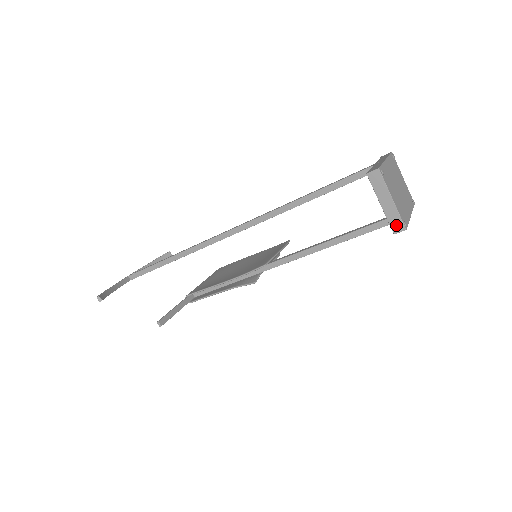
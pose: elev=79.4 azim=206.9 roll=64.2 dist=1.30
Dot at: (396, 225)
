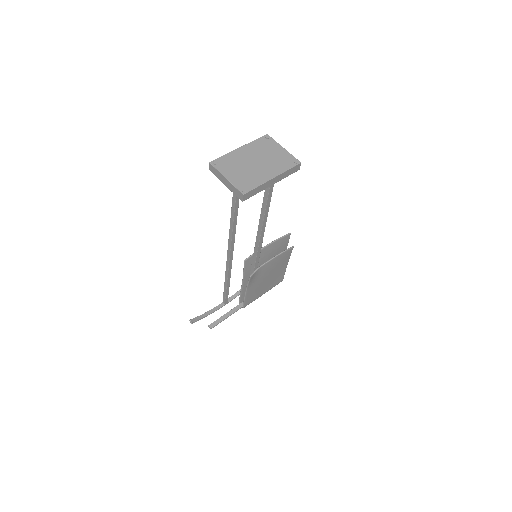
Dot at: (238, 195)
